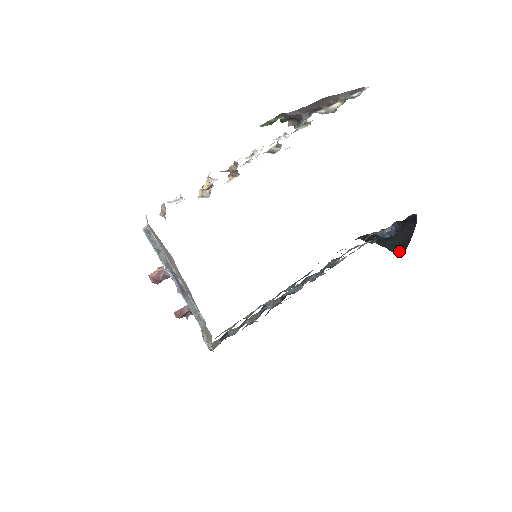
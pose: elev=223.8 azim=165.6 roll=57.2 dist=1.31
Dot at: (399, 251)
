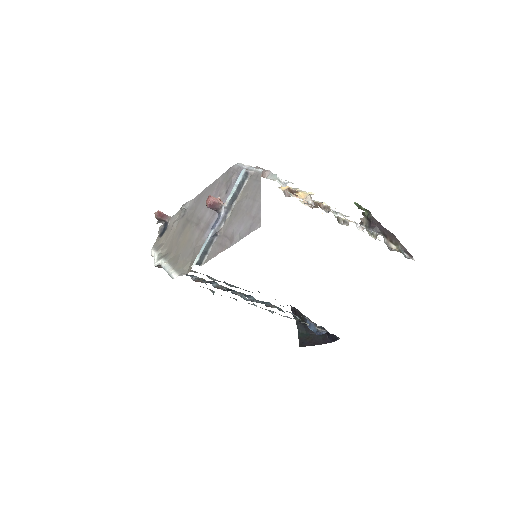
Dot at: (303, 342)
